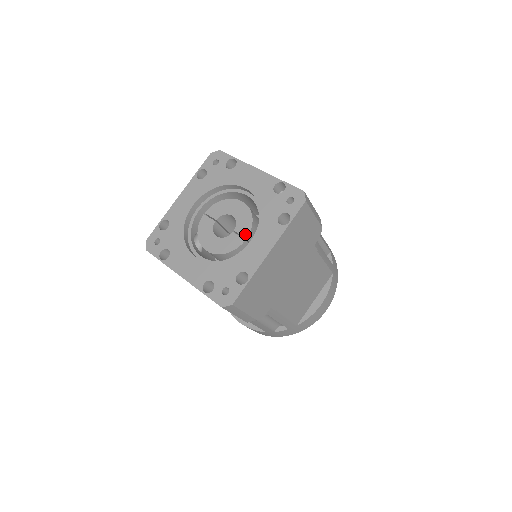
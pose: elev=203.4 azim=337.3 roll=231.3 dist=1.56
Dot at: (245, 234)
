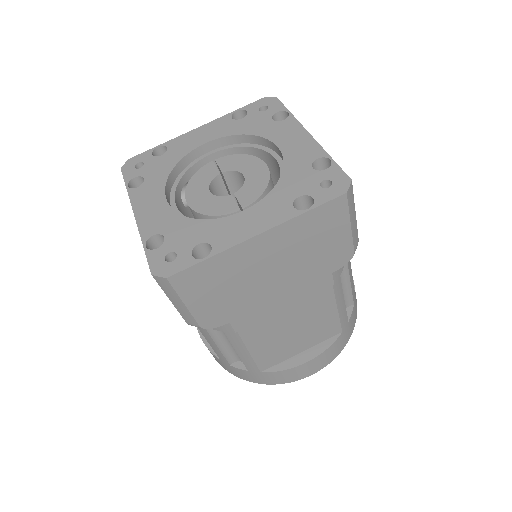
Dot at: (244, 203)
